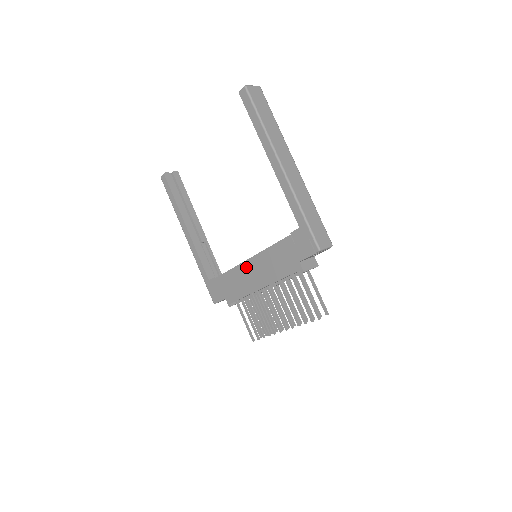
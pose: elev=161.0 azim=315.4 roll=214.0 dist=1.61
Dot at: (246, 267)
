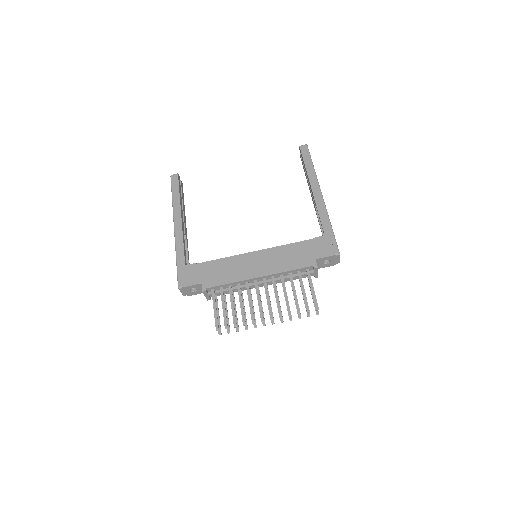
Dot at: (248, 257)
